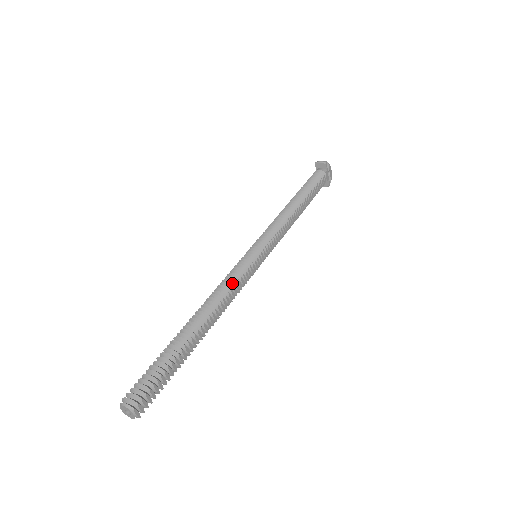
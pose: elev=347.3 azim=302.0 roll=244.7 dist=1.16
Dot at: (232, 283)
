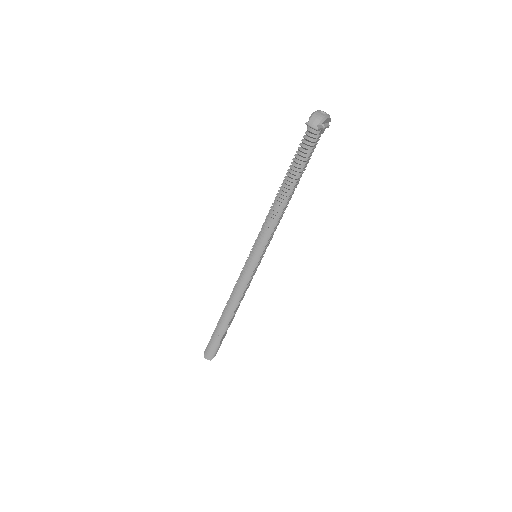
Dot at: (242, 289)
